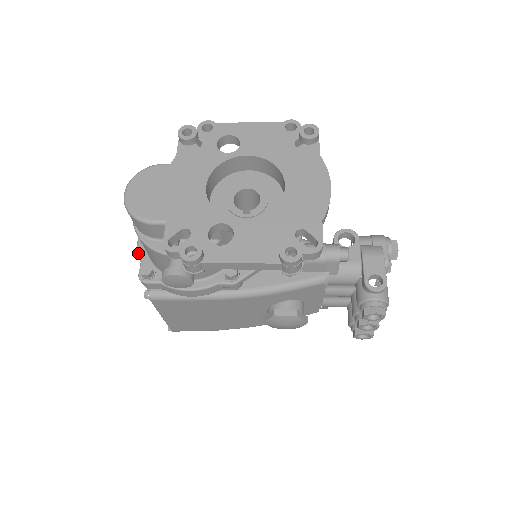
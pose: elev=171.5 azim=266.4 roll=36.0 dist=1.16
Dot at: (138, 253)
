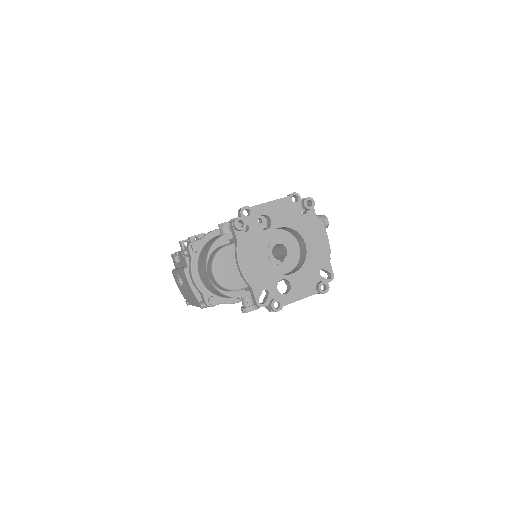
Dot at: (198, 289)
